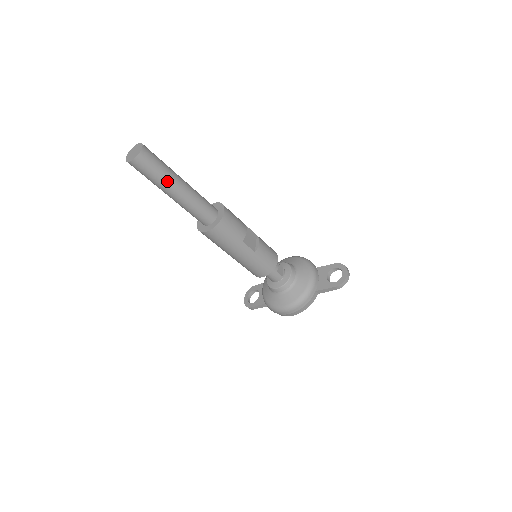
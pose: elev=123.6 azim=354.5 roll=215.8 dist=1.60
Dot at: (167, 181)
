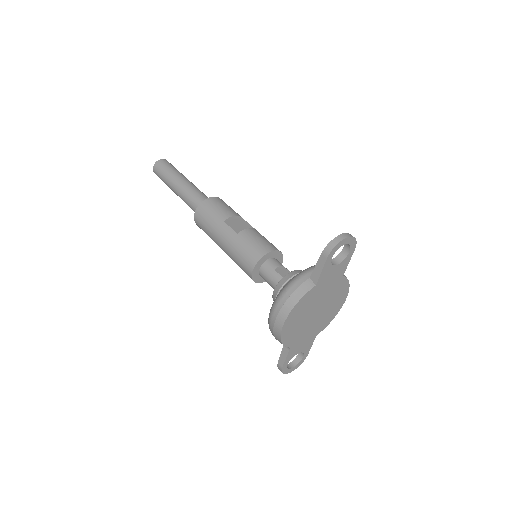
Dot at: (172, 177)
